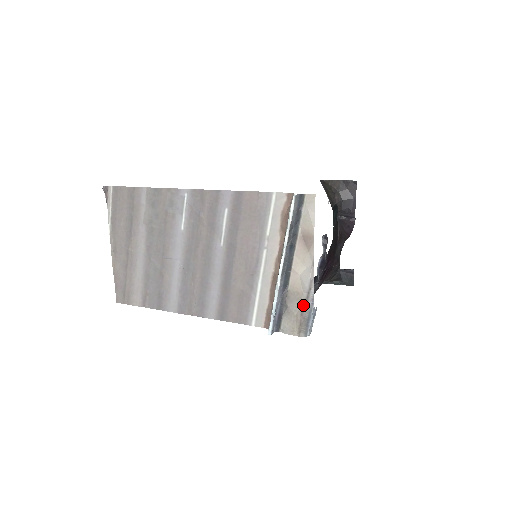
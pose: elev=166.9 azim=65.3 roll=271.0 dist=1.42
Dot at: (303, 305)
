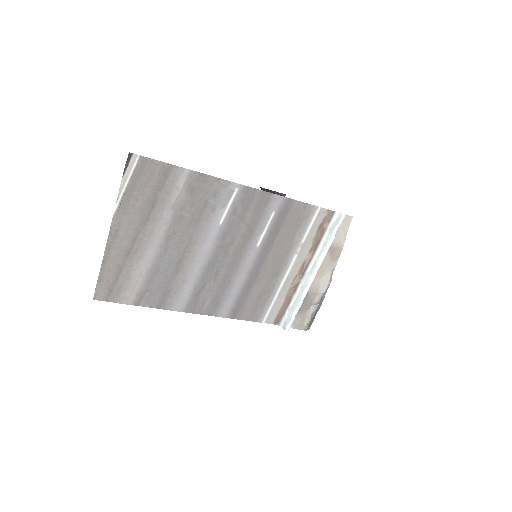
Dot at: (316, 304)
